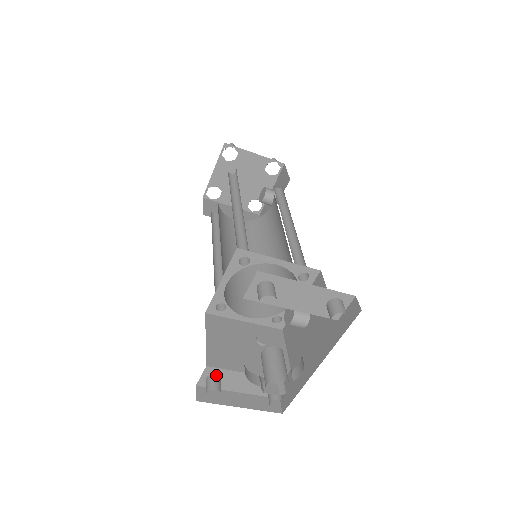
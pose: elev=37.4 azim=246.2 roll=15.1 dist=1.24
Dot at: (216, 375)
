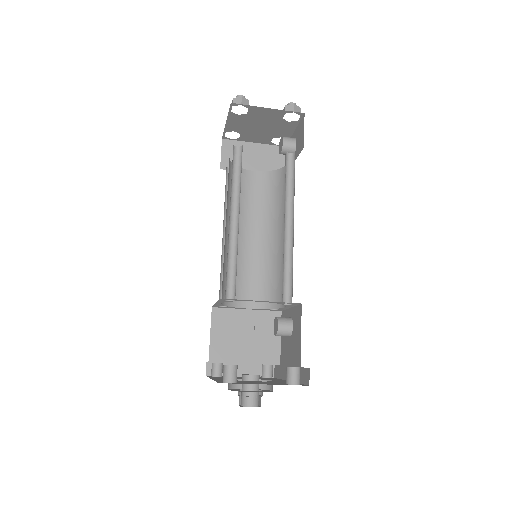
Dot at: (218, 363)
